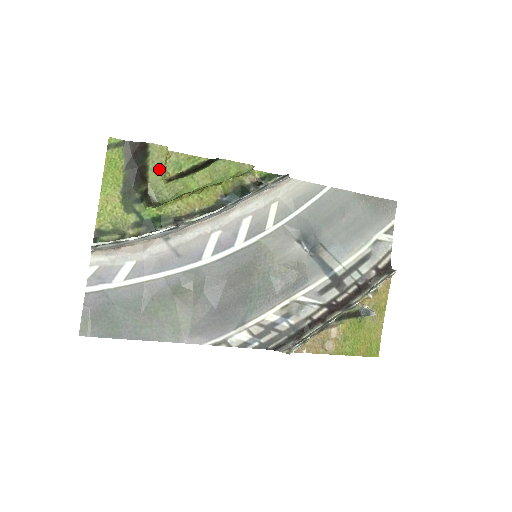
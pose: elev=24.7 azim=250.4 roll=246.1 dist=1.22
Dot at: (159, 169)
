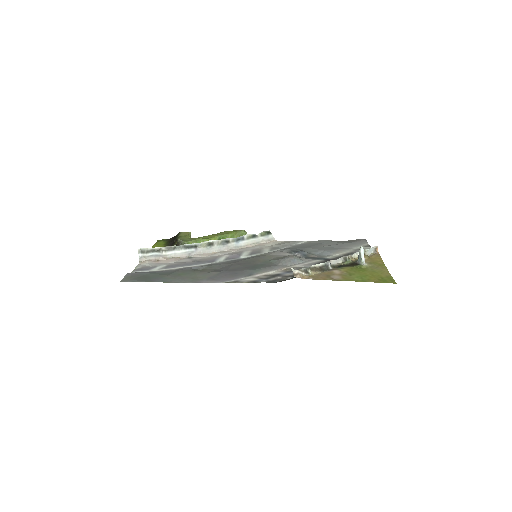
Dot at: (185, 236)
